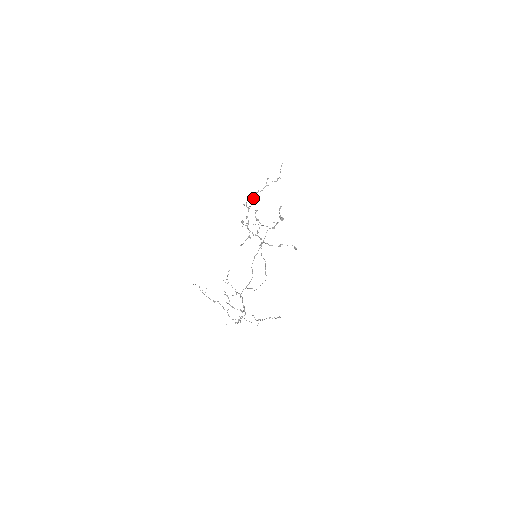
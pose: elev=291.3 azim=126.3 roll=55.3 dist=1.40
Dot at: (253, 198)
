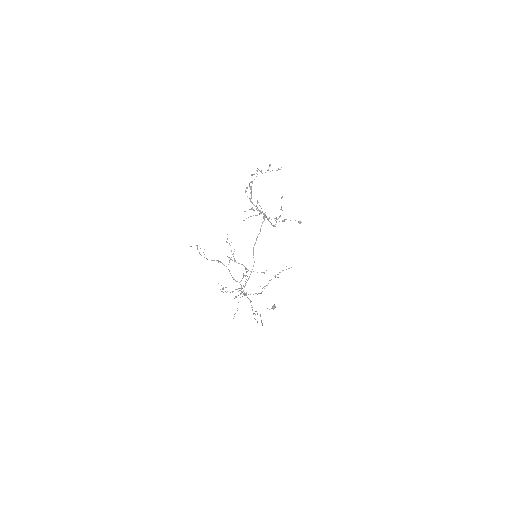
Dot at: occluded
